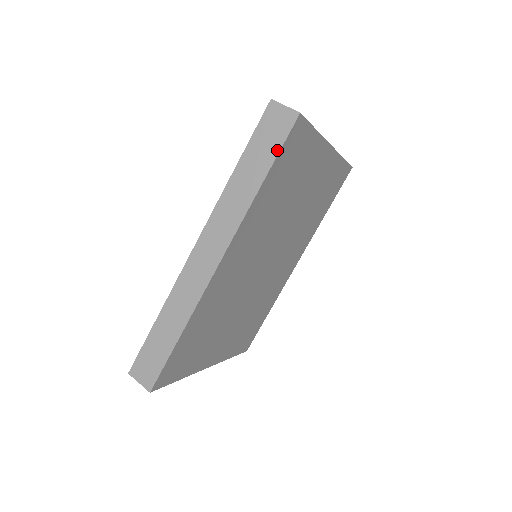
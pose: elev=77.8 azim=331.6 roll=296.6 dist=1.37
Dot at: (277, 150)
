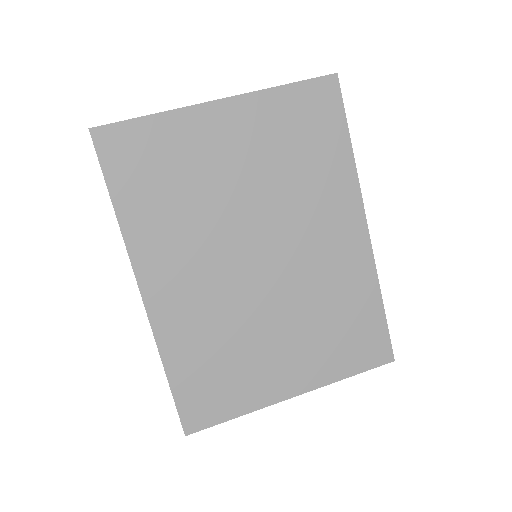
Dot at: (102, 171)
